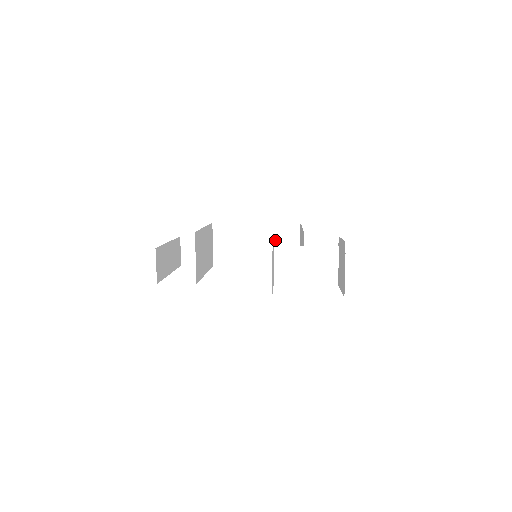
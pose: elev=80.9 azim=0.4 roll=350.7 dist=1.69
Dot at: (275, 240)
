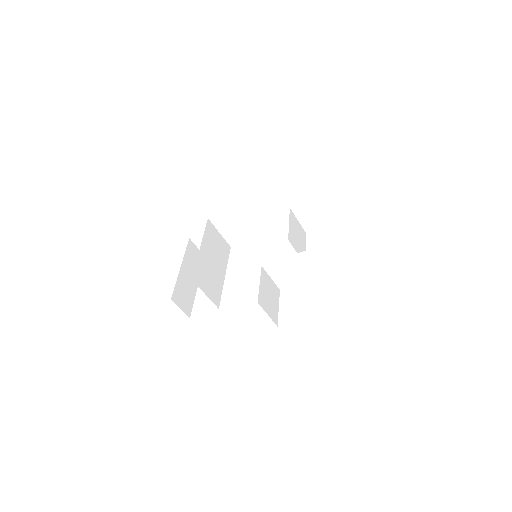
Dot at: (271, 208)
